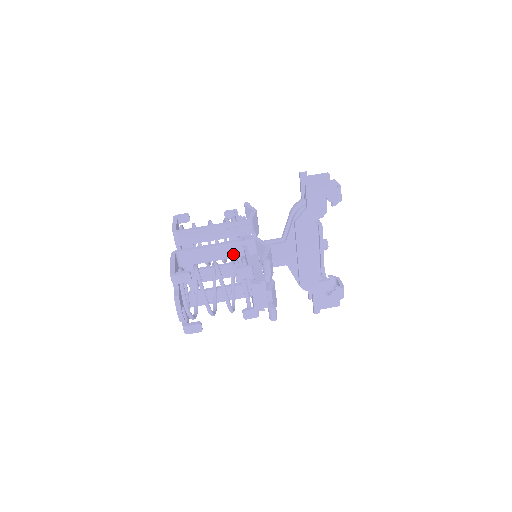
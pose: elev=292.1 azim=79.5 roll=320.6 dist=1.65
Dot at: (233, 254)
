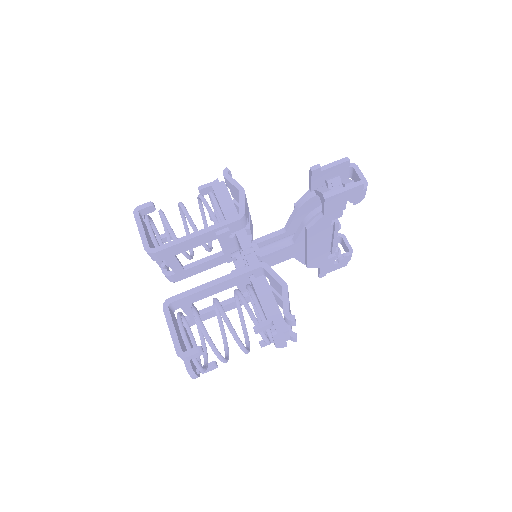
Dot at: (236, 283)
